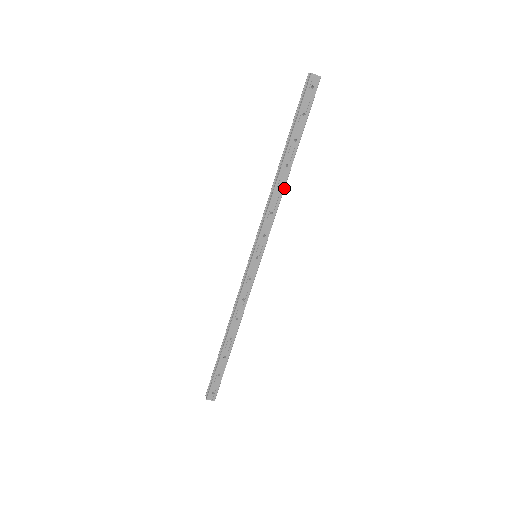
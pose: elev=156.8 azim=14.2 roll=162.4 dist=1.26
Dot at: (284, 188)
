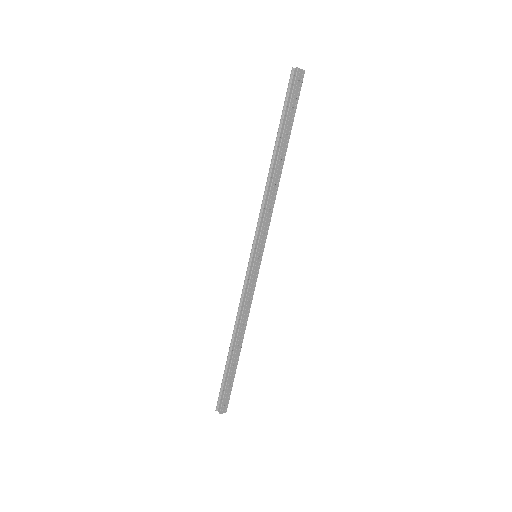
Dot at: occluded
